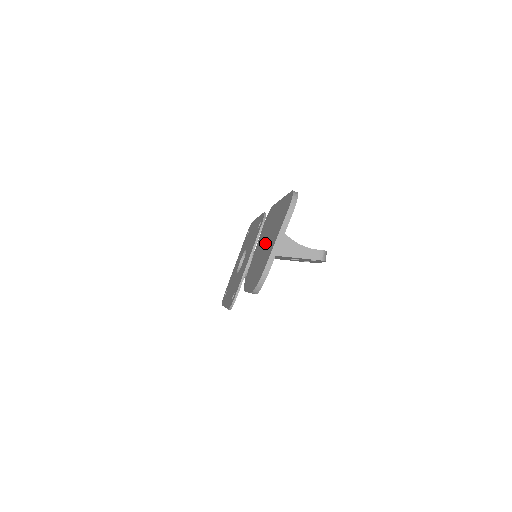
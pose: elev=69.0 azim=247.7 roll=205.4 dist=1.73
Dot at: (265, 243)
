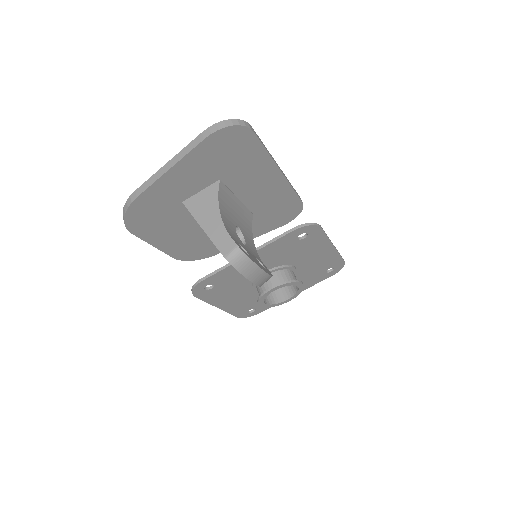
Dot at: occluded
